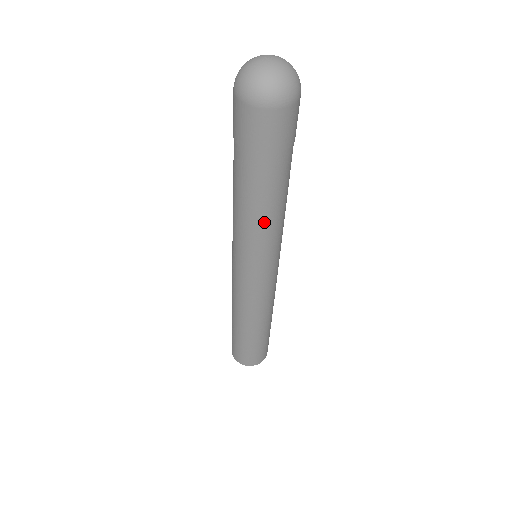
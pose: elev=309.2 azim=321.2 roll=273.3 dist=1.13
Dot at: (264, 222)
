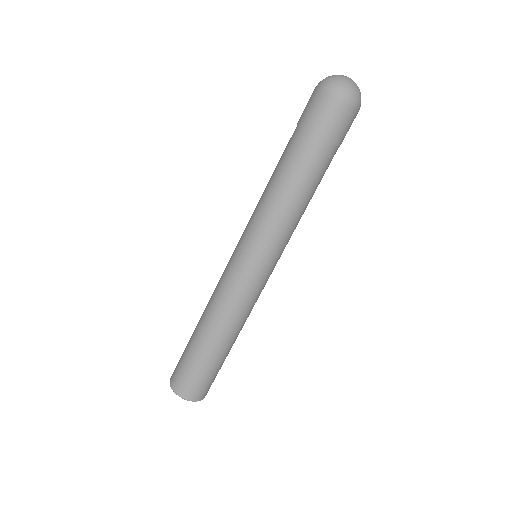
Dot at: (285, 203)
